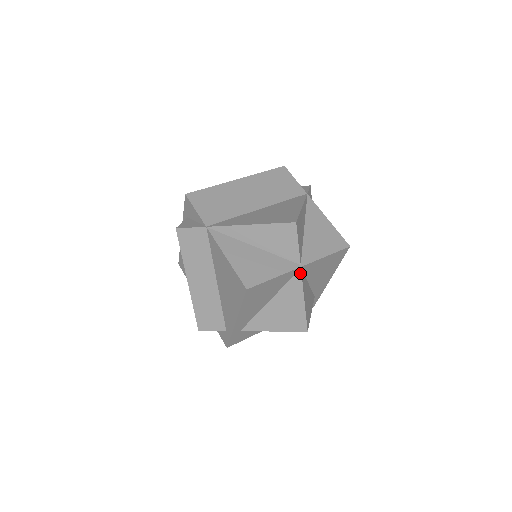
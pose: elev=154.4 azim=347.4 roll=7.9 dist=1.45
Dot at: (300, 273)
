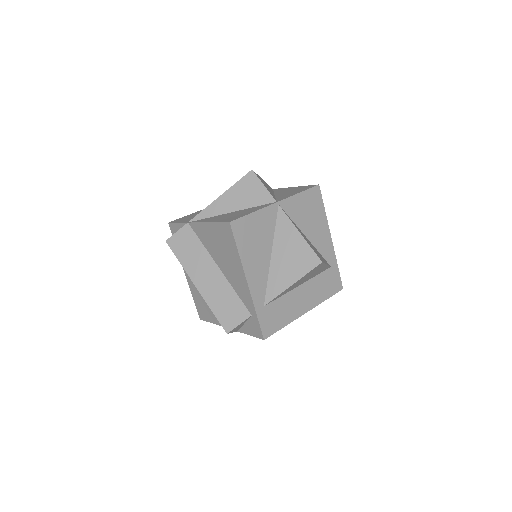
Dot at: (280, 209)
